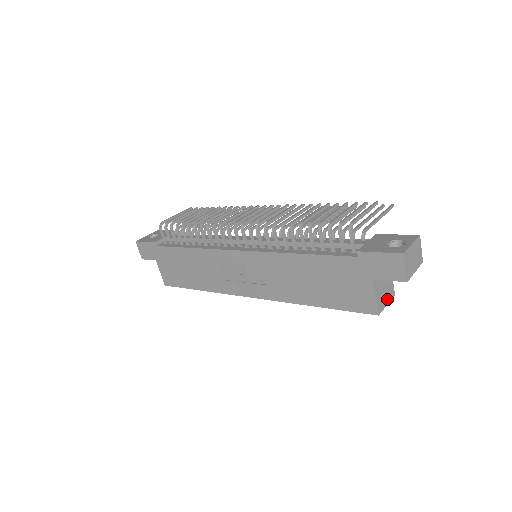
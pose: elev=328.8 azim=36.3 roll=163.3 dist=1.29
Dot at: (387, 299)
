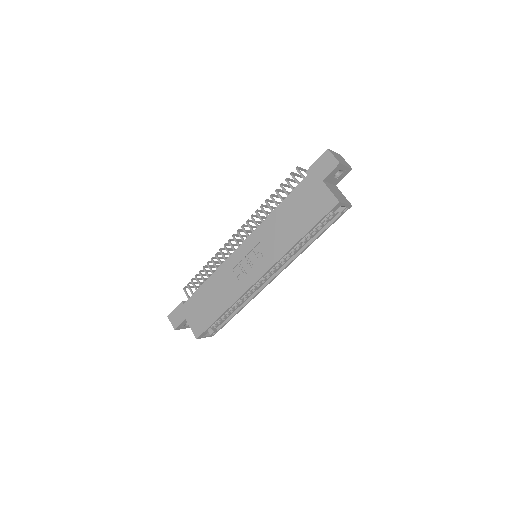
Dot at: (344, 201)
